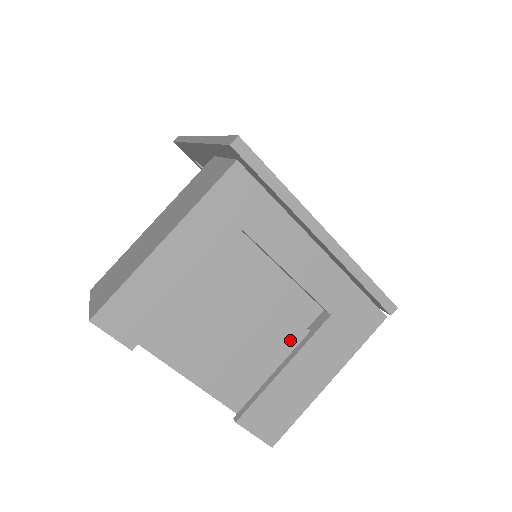
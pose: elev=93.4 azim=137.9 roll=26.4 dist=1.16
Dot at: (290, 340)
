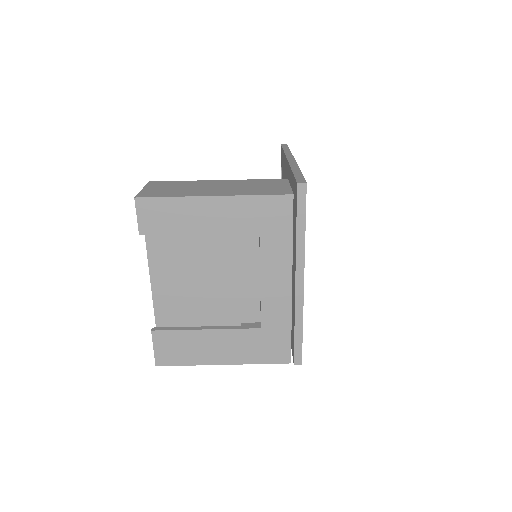
Dot at: (226, 320)
